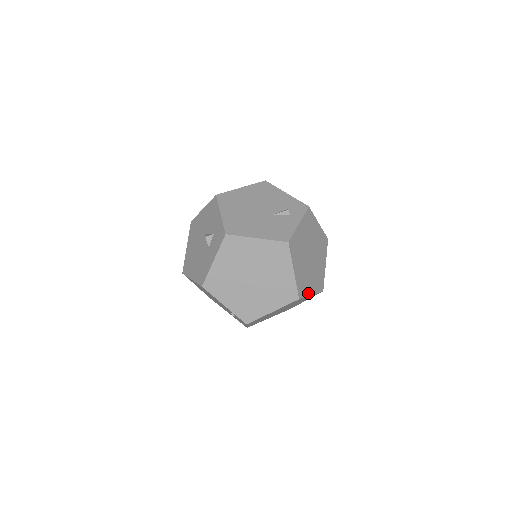
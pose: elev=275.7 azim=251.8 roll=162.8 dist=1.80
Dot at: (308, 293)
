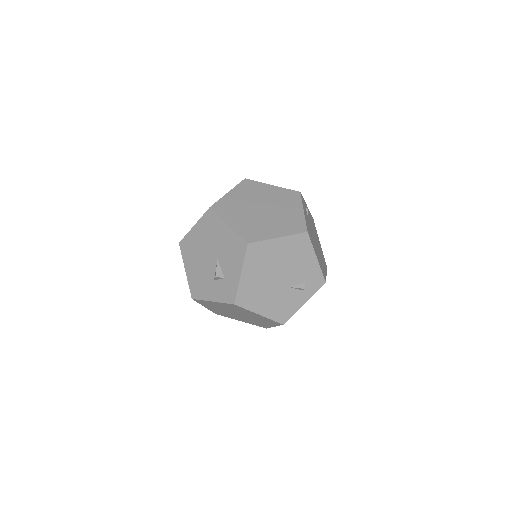
Dot at: occluded
